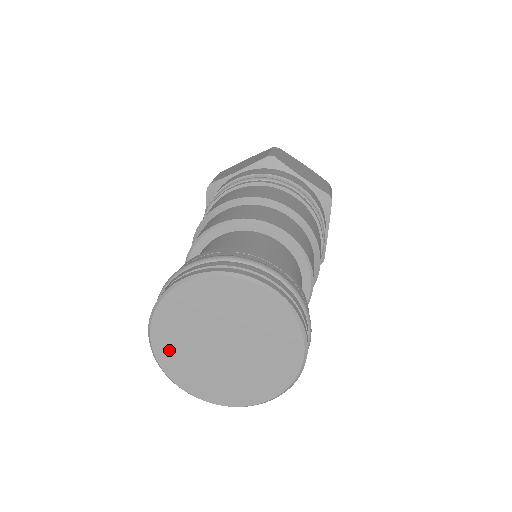
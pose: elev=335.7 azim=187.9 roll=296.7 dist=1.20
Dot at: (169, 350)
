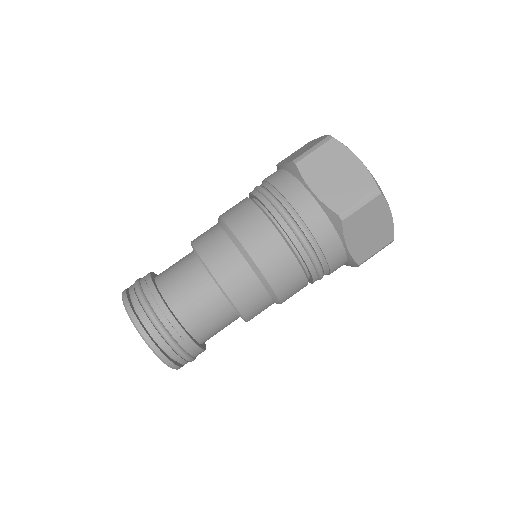
Dot at: occluded
